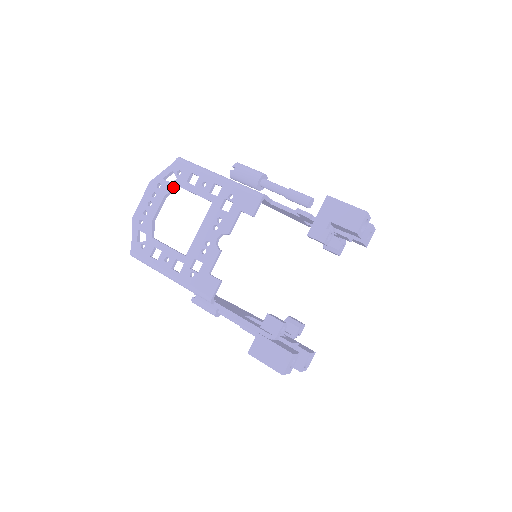
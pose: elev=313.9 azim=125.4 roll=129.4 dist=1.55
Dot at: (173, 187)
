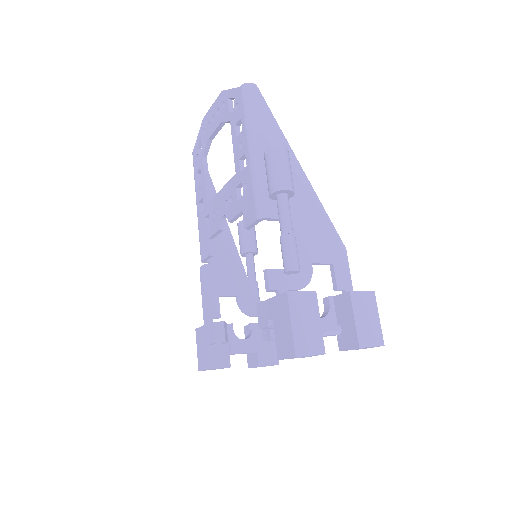
Dot at: (228, 119)
